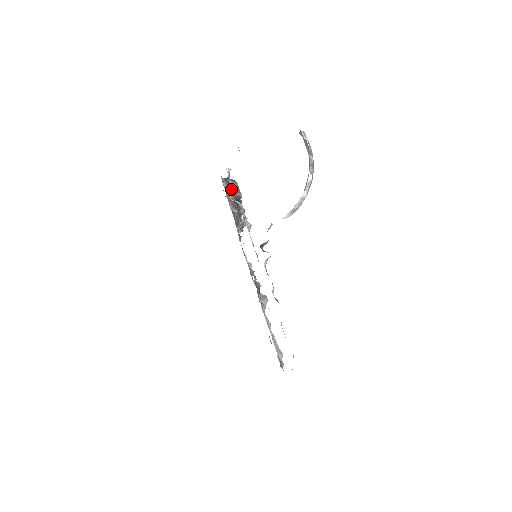
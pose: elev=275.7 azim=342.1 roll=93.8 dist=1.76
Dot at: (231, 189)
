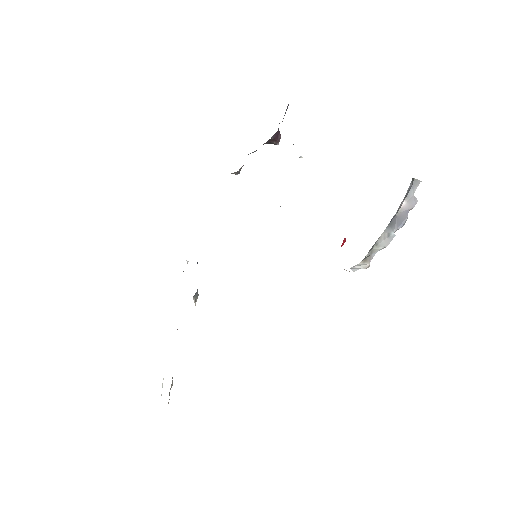
Dot at: occluded
